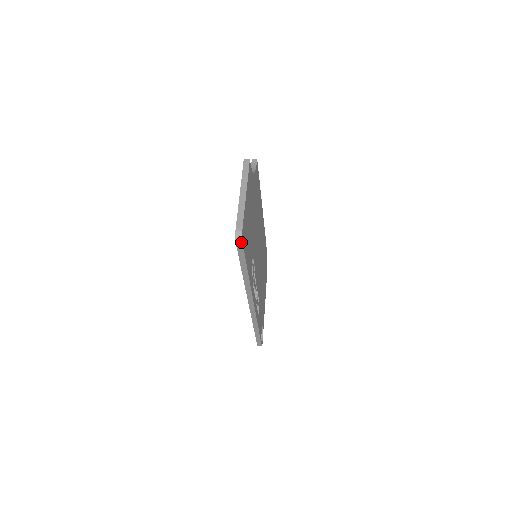
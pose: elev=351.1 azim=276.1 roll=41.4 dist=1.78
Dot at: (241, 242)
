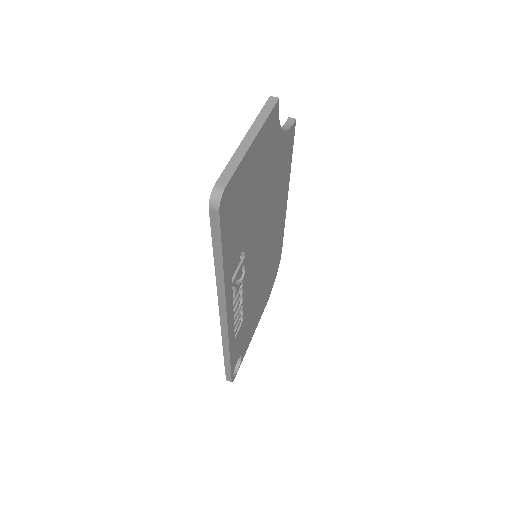
Dot at: (217, 208)
